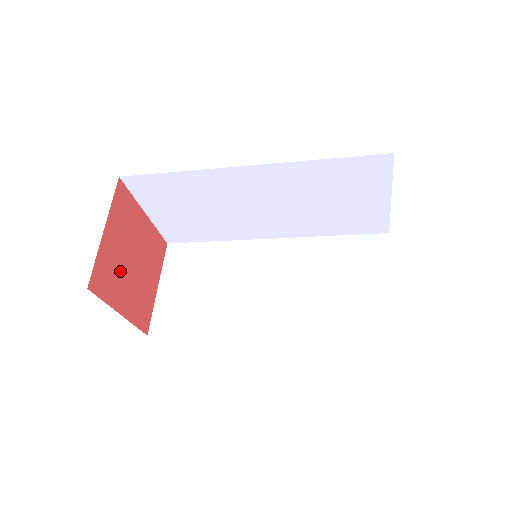
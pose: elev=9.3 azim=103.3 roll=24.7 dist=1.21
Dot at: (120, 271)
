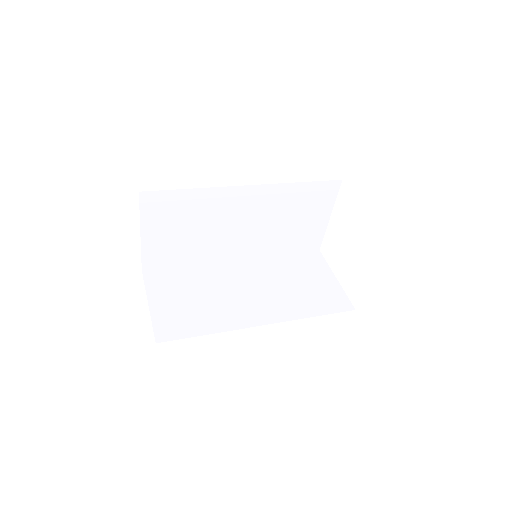
Dot at: occluded
